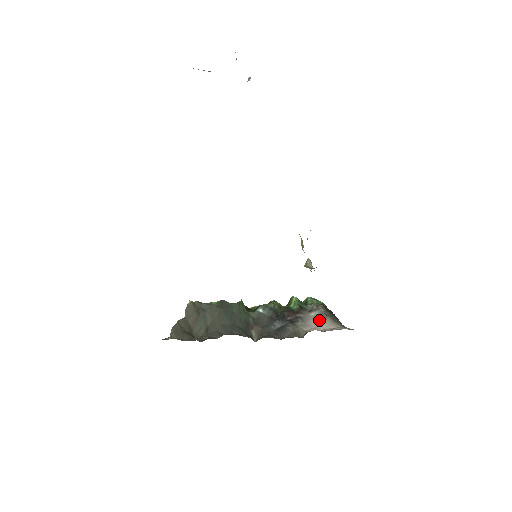
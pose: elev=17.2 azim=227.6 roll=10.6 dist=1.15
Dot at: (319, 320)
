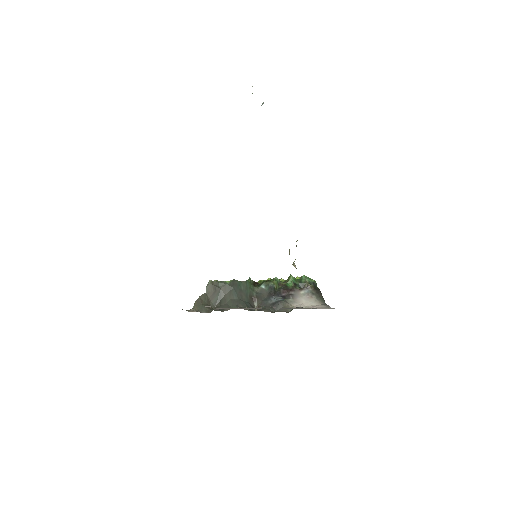
Dot at: (306, 298)
